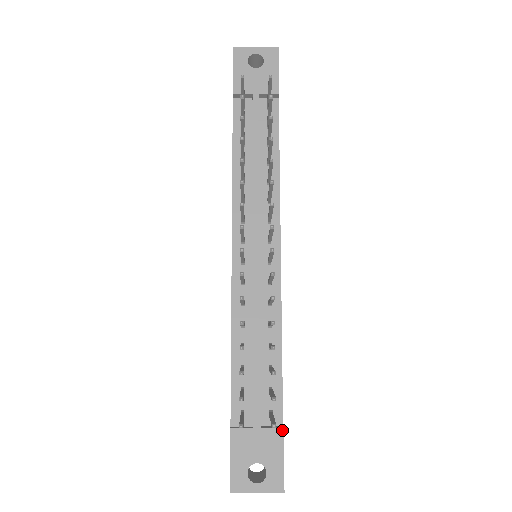
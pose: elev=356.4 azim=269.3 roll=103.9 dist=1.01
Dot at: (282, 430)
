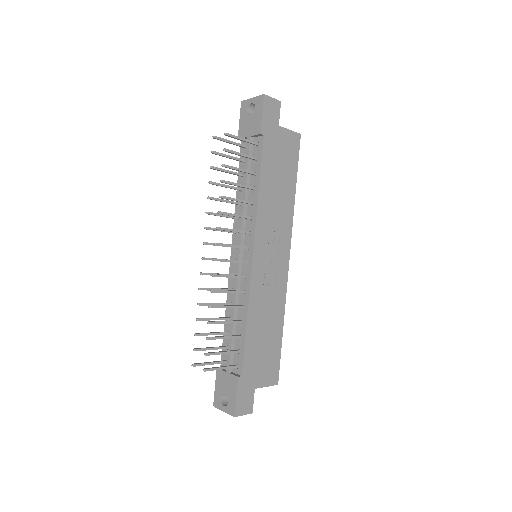
Dot at: (237, 378)
